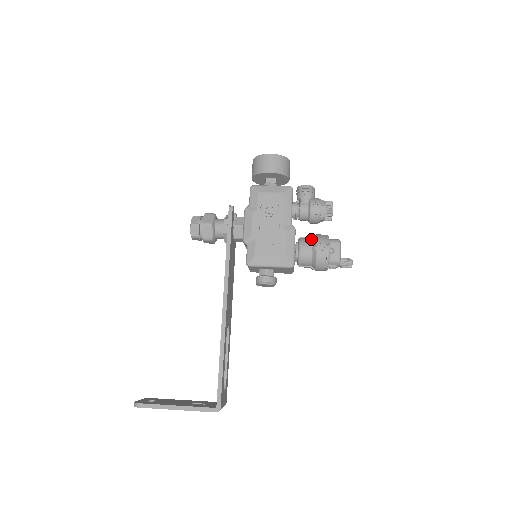
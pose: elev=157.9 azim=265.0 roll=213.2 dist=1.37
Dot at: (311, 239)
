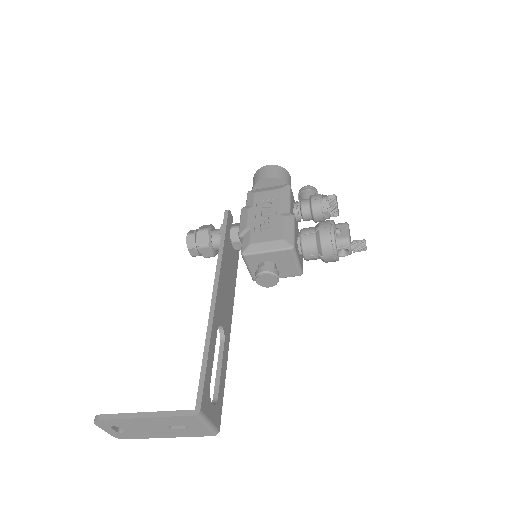
Dot at: occluded
